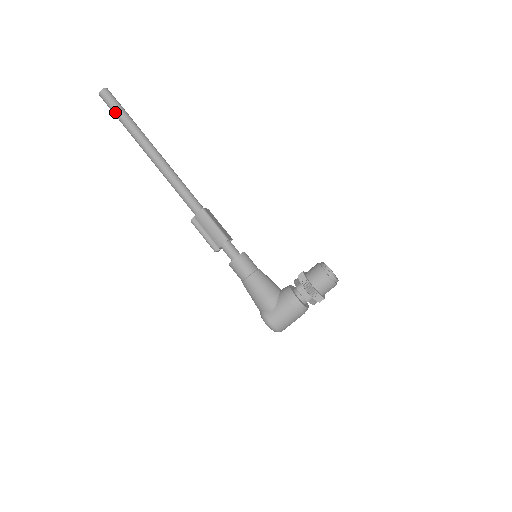
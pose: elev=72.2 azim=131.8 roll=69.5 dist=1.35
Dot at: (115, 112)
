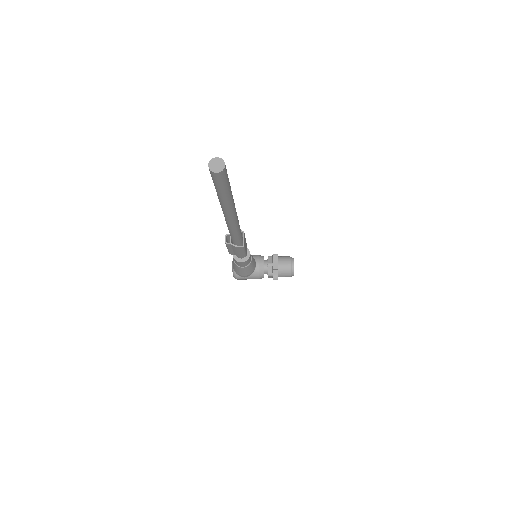
Dot at: (218, 189)
